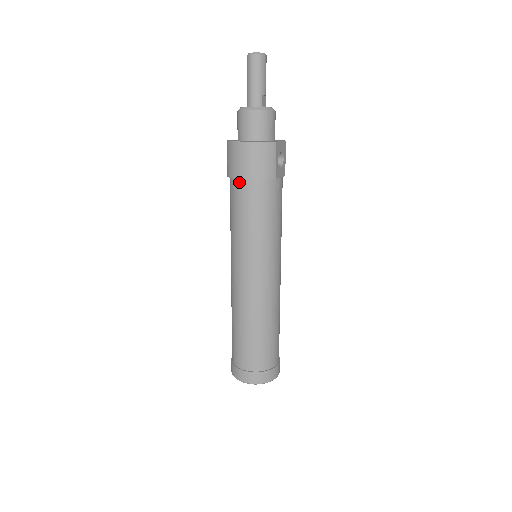
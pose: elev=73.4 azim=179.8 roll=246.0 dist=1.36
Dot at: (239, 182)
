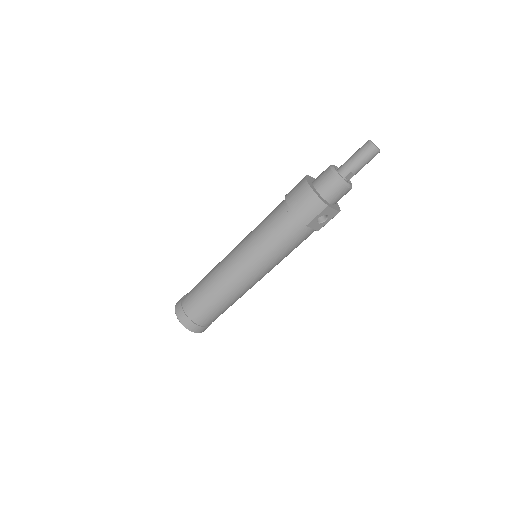
Dot at: (286, 205)
